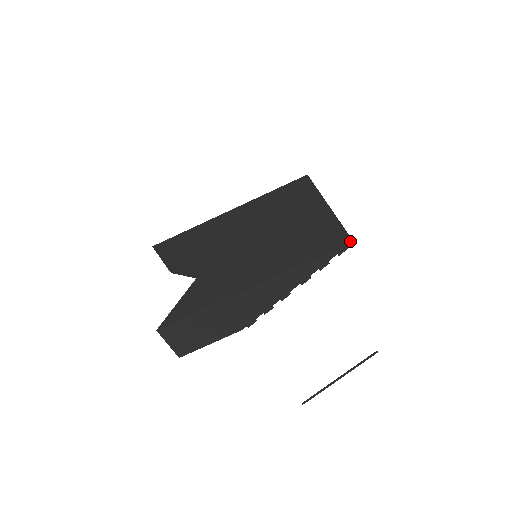
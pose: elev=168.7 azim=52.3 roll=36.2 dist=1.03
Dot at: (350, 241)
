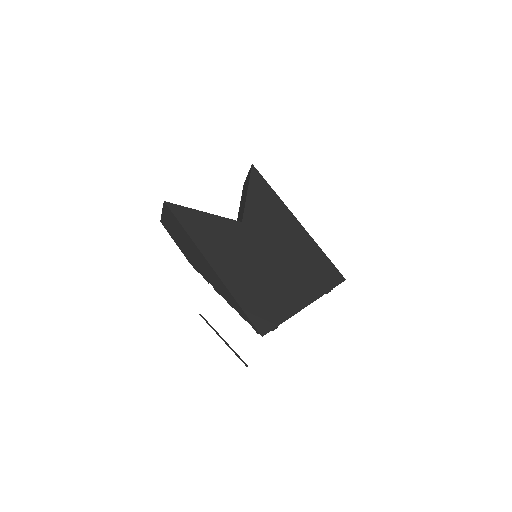
Dot at: (262, 334)
